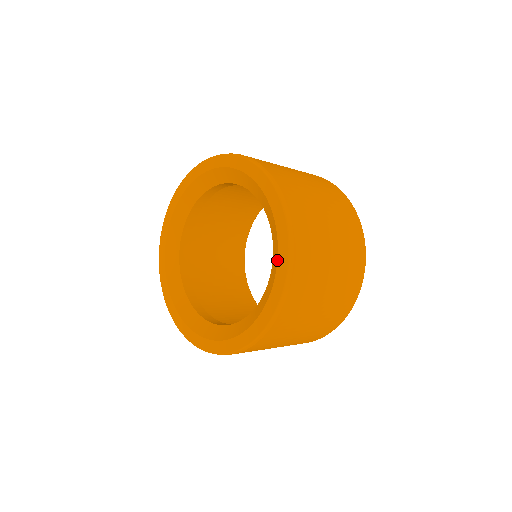
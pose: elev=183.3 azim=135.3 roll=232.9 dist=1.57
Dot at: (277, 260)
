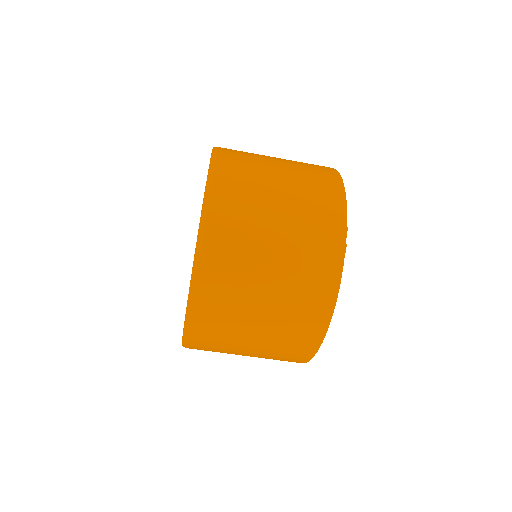
Dot at: occluded
